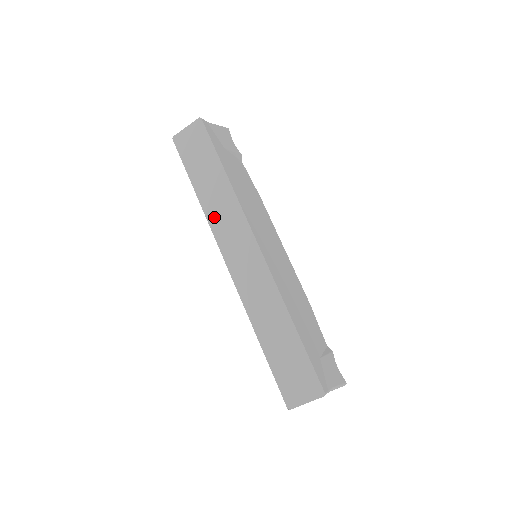
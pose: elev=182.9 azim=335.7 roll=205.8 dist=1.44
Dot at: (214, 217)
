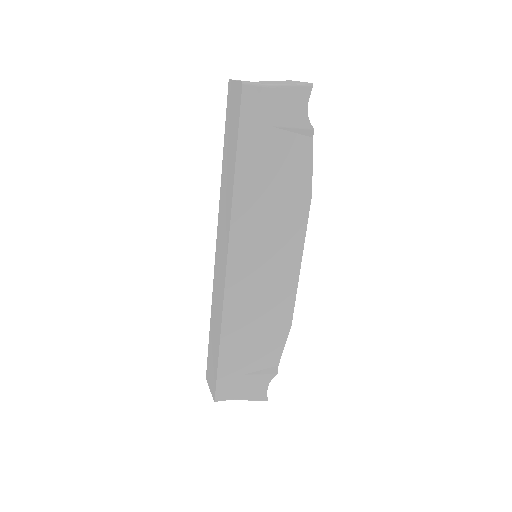
Dot at: (222, 202)
